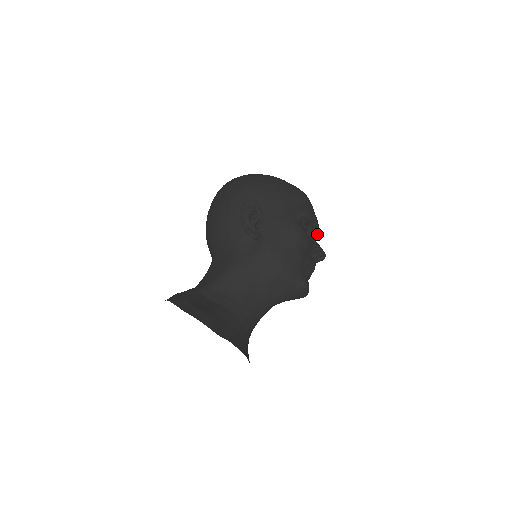
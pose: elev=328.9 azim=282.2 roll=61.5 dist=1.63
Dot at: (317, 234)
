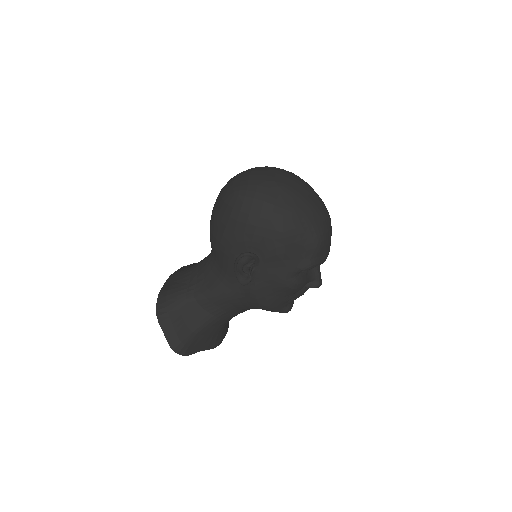
Dot at: occluded
